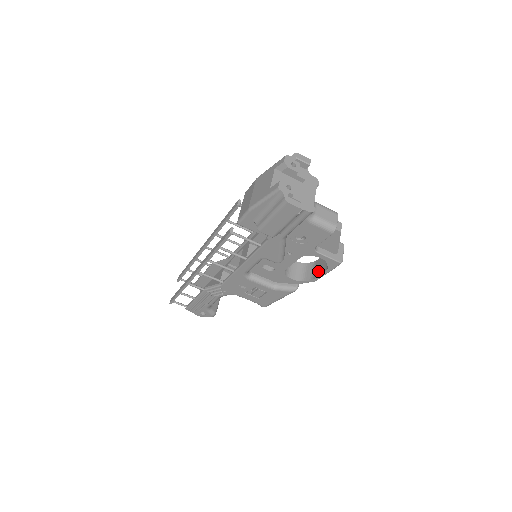
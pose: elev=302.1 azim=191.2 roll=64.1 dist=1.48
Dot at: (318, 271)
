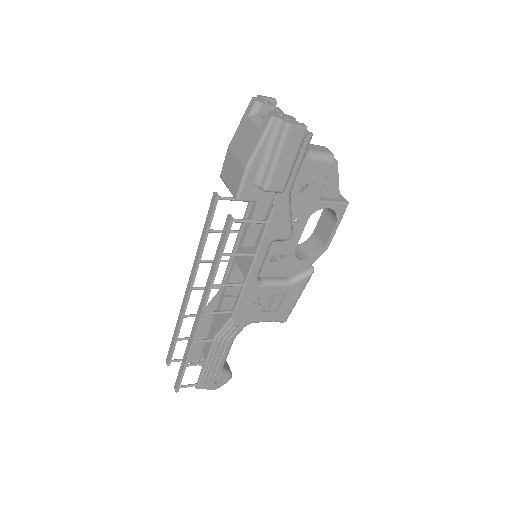
Dot at: (325, 234)
